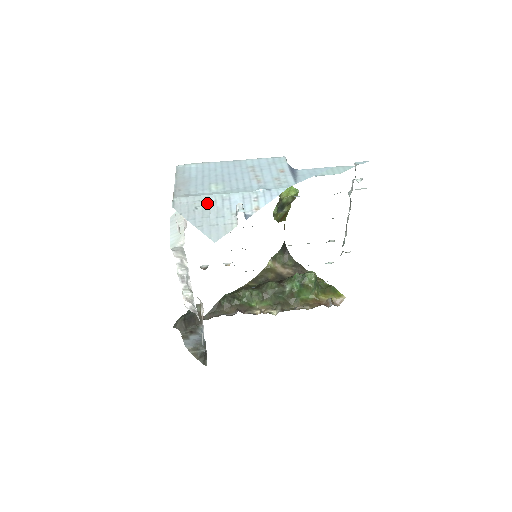
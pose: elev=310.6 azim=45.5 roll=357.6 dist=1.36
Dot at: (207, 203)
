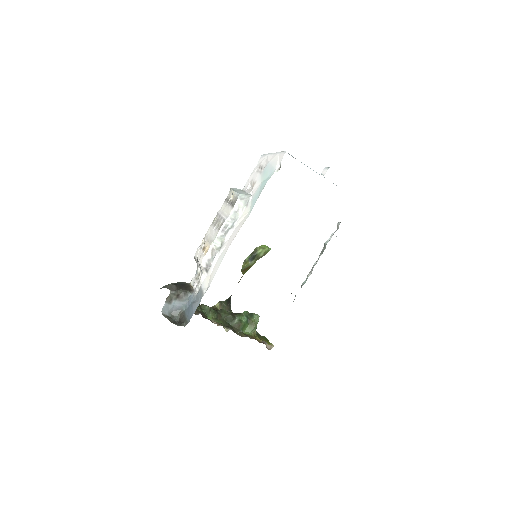
Dot at: occluded
